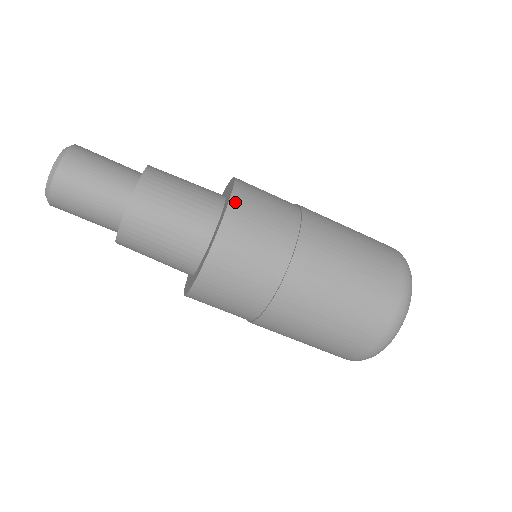
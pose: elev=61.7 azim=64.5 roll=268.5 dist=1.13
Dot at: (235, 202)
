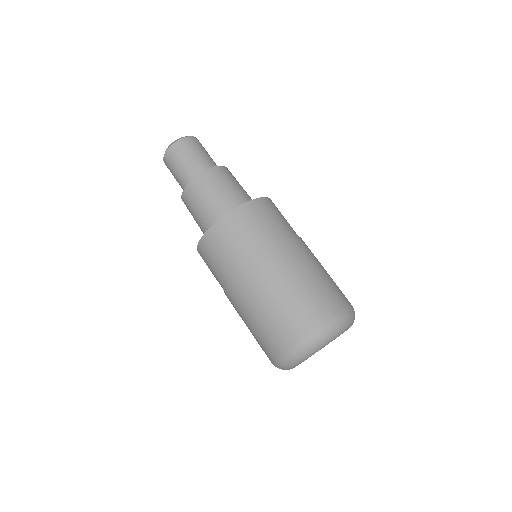
Dot at: (256, 202)
